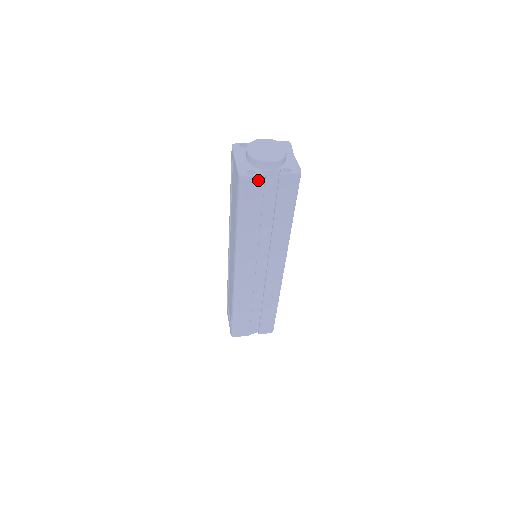
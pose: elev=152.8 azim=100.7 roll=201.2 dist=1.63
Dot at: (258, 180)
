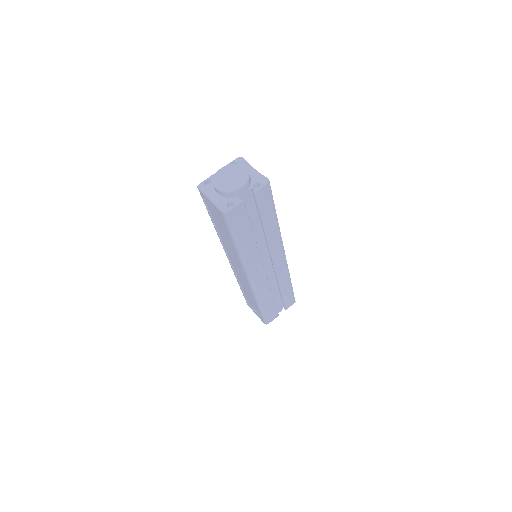
Dot at: (239, 207)
